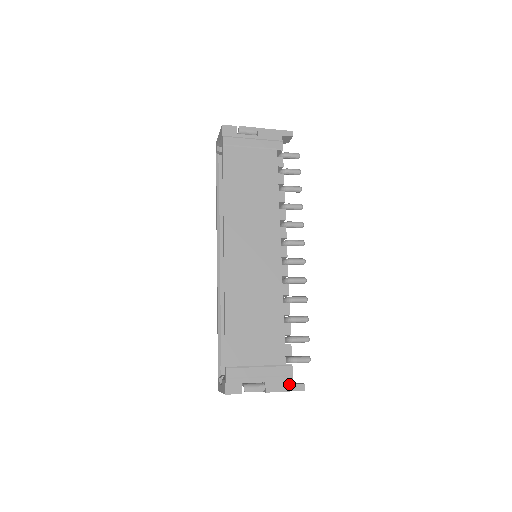
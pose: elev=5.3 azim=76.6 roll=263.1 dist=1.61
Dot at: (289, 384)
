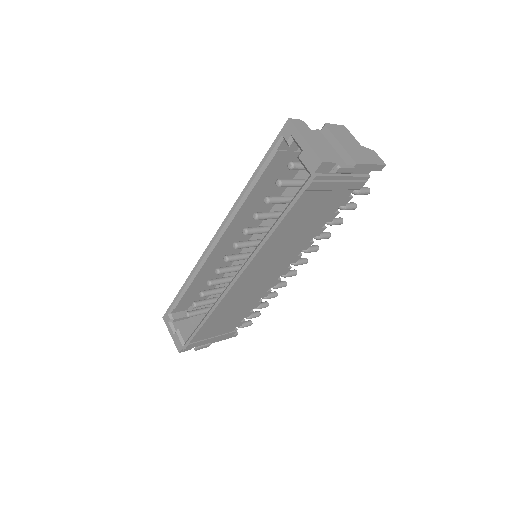
Dot at: occluded
